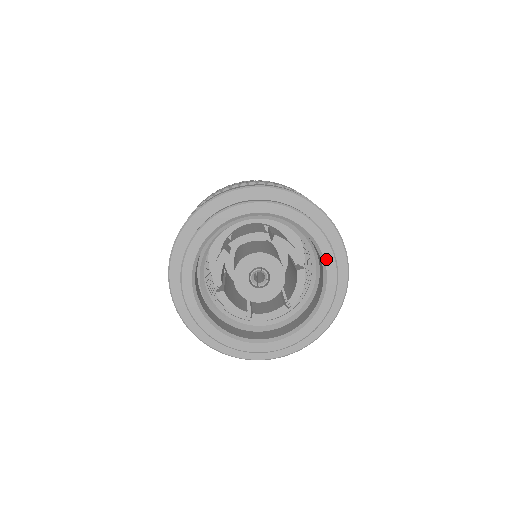
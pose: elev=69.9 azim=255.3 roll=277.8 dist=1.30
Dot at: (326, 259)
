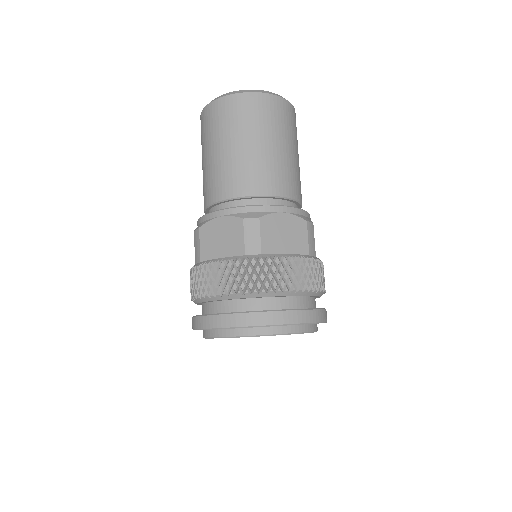
Dot at: occluded
